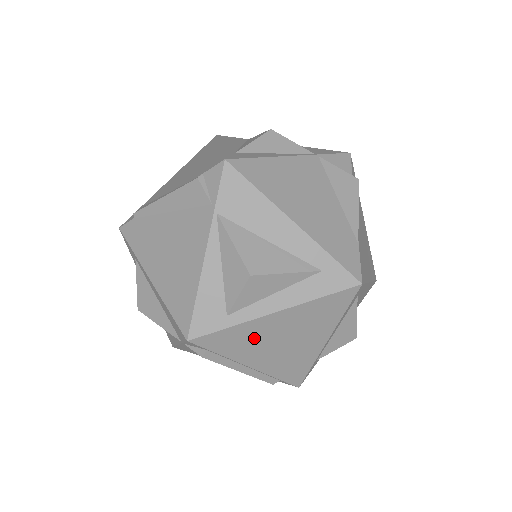
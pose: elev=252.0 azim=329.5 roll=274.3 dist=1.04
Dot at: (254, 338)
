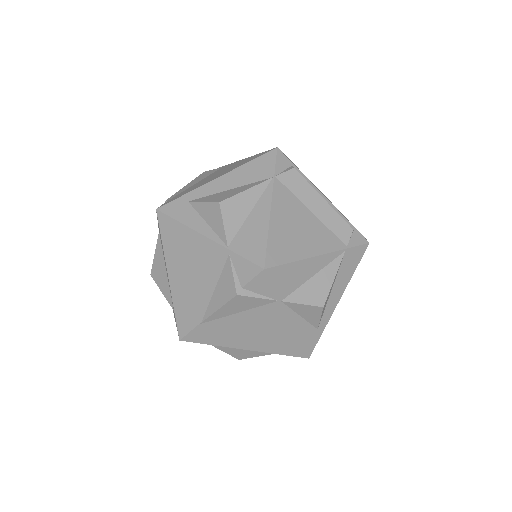
Dot at: occluded
